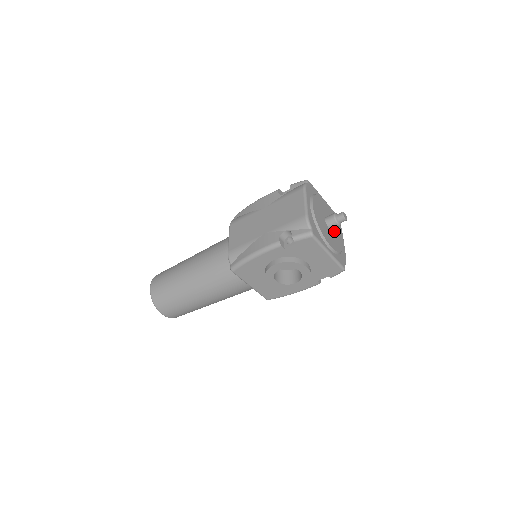
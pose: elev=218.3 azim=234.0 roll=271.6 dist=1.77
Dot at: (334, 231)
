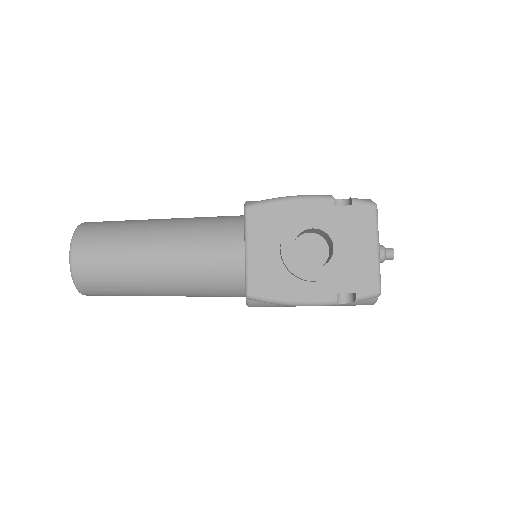
Dot at: occluded
